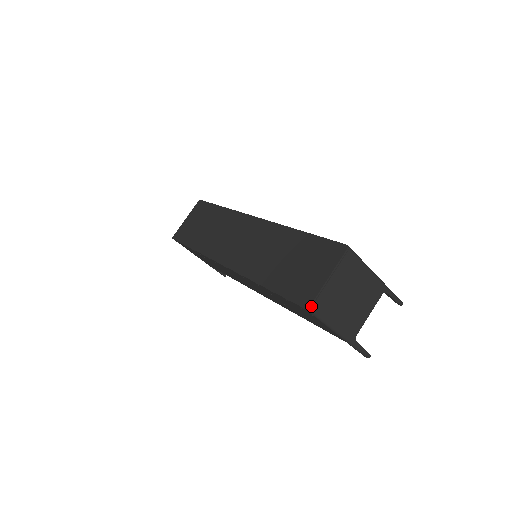
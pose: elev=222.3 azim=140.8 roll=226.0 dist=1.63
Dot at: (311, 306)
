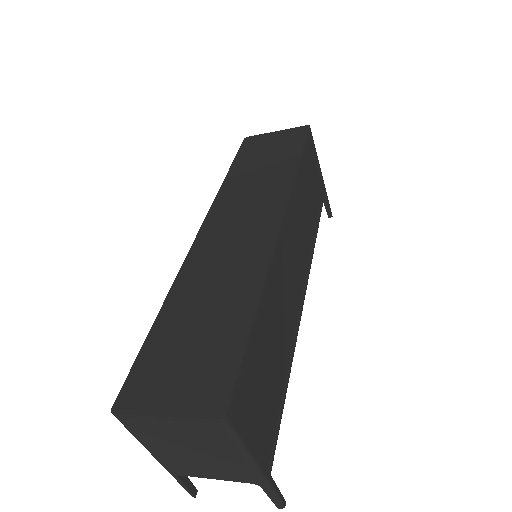
Dot at: (119, 414)
